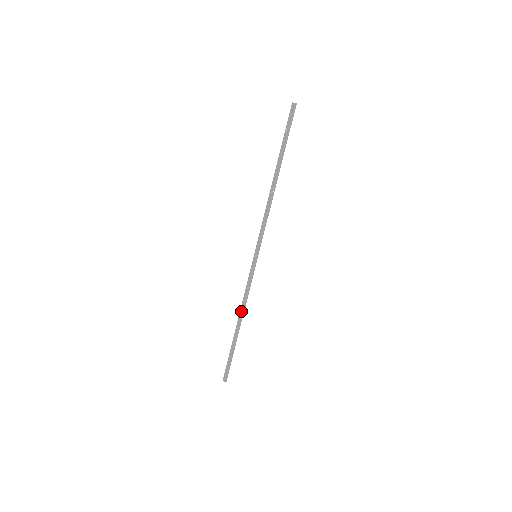
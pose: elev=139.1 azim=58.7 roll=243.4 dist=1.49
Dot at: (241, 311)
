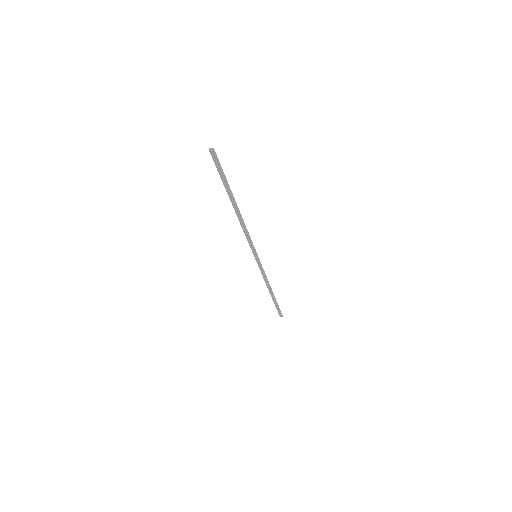
Dot at: (267, 285)
